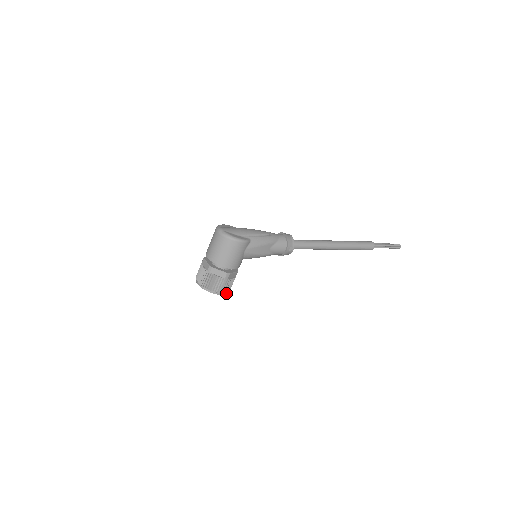
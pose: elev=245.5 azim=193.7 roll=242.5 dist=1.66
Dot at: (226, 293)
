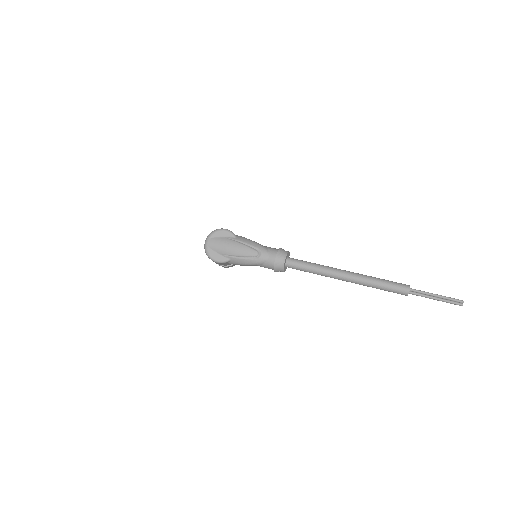
Dot at: occluded
